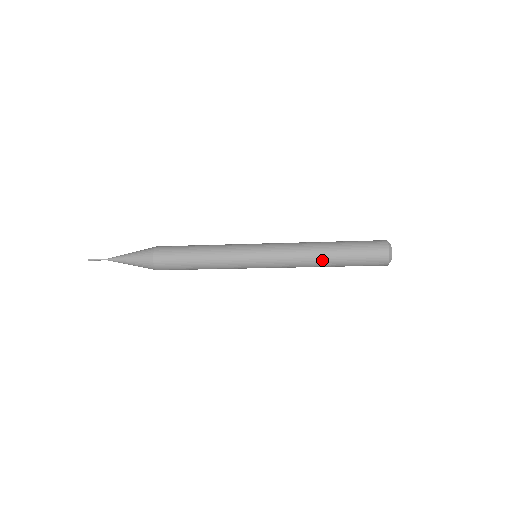
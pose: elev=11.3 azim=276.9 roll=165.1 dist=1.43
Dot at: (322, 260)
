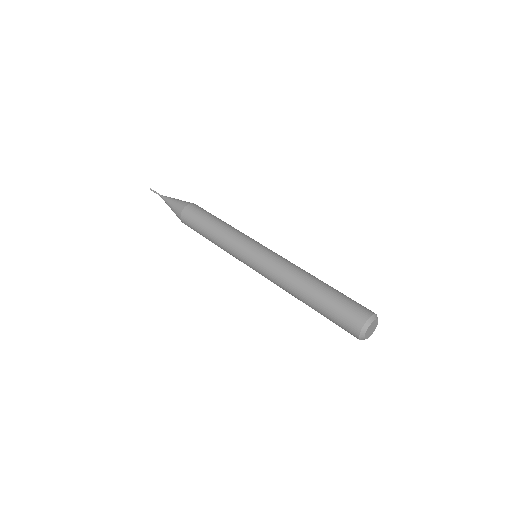
Dot at: occluded
